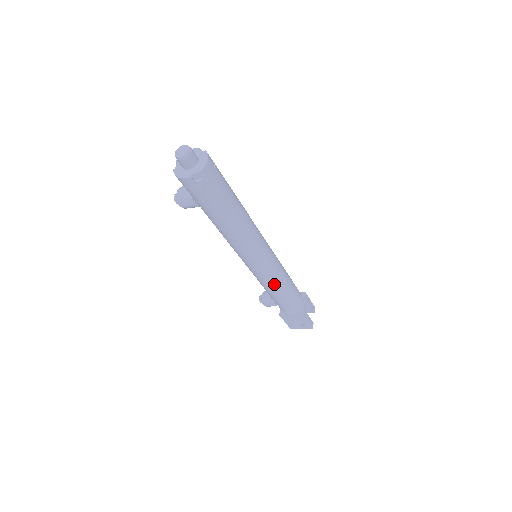
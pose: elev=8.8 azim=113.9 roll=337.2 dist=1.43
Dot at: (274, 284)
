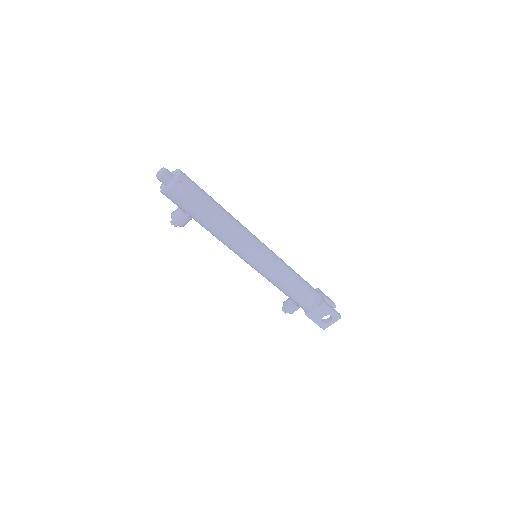
Dot at: (282, 275)
